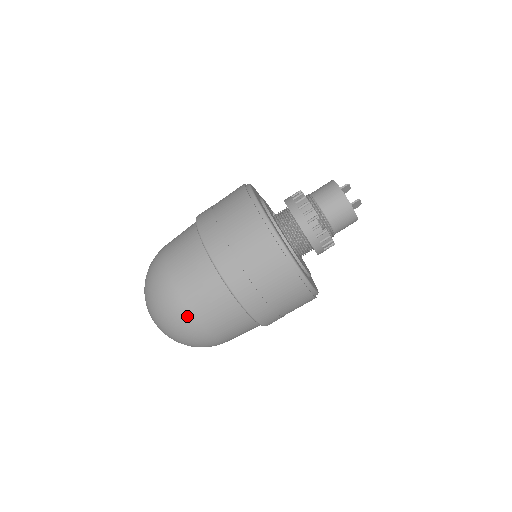
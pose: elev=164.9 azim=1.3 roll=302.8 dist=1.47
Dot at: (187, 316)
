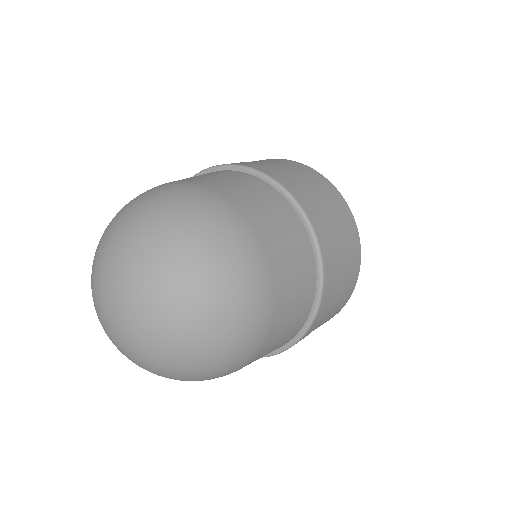
Dot at: (263, 271)
